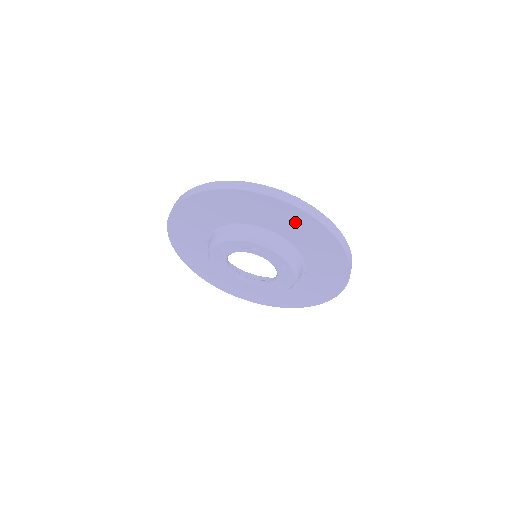
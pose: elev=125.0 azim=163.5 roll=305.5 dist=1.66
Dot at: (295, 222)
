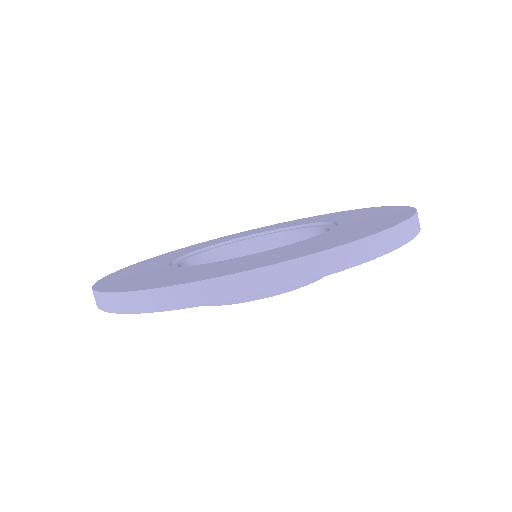
Dot at: occluded
